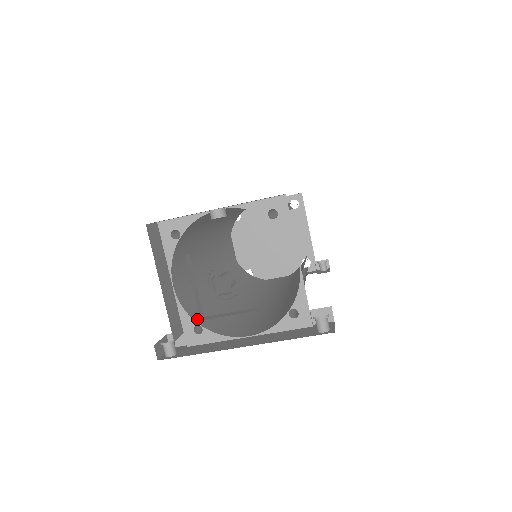
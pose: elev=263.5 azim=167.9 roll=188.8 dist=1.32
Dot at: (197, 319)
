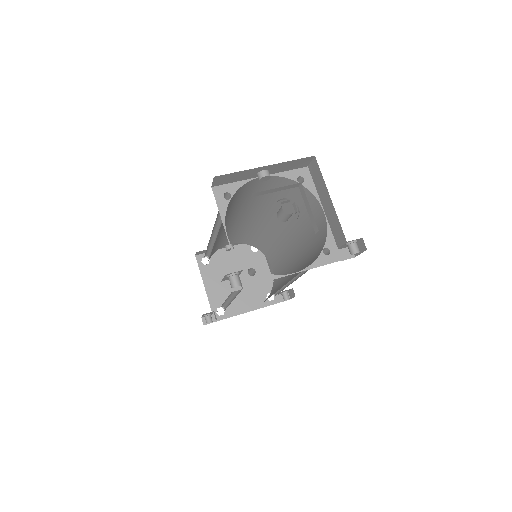
Dot at: (247, 266)
